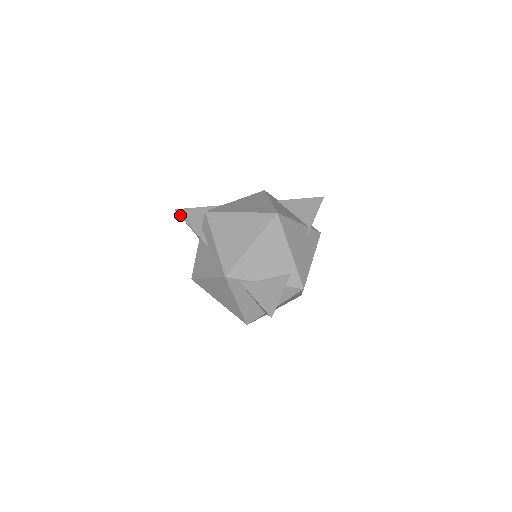
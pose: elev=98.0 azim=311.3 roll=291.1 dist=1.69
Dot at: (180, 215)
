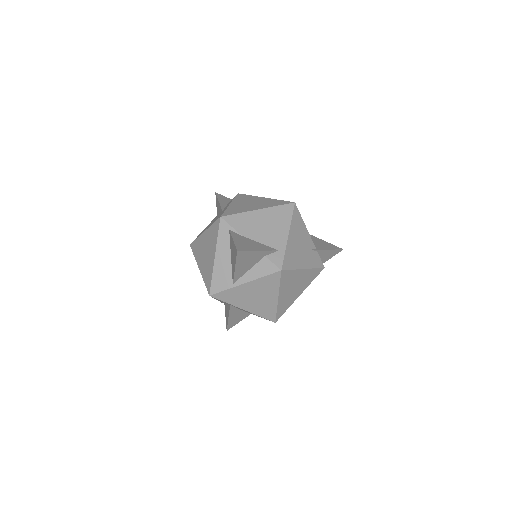
Dot at: (217, 195)
